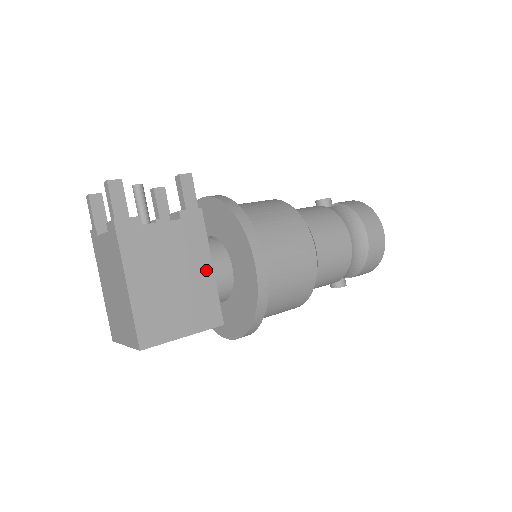
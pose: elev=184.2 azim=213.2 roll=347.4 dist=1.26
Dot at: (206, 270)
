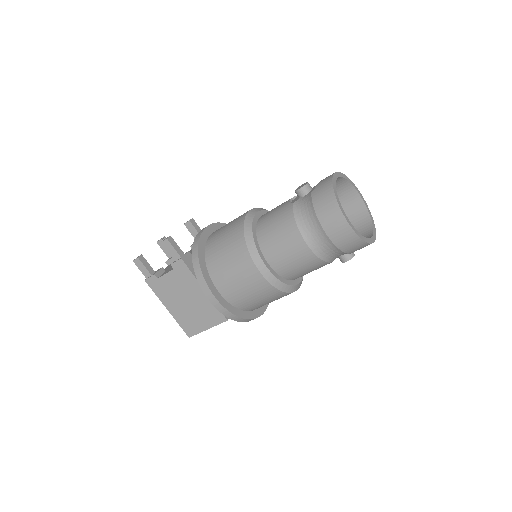
Dot at: (202, 293)
